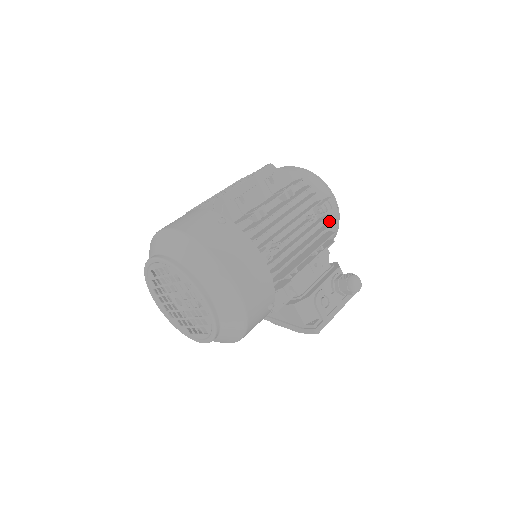
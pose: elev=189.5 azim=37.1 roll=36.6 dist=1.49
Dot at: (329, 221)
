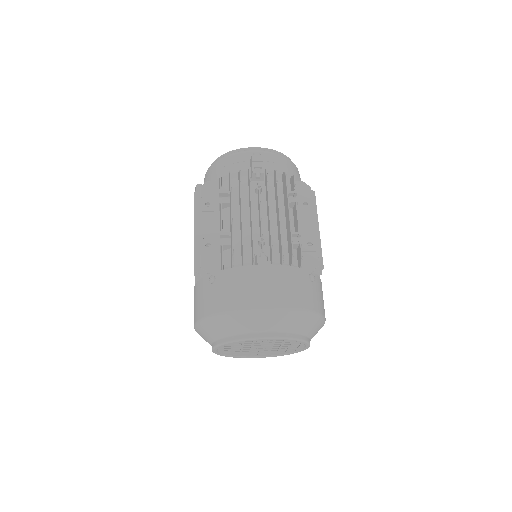
Dot at: occluded
